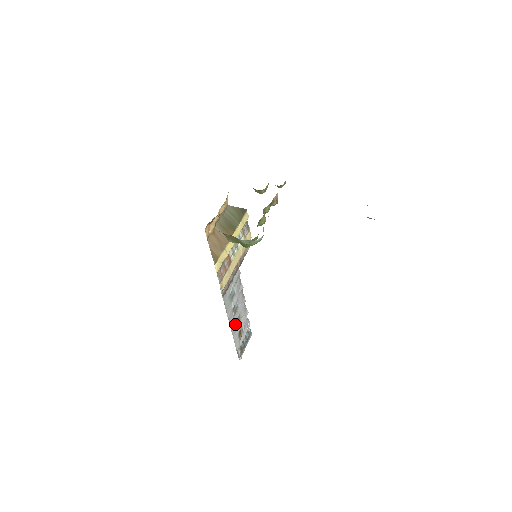
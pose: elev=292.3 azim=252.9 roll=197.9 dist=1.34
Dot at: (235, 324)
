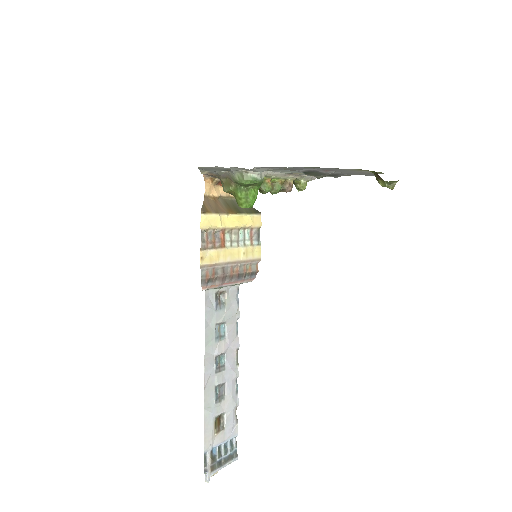
Dot at: (214, 392)
